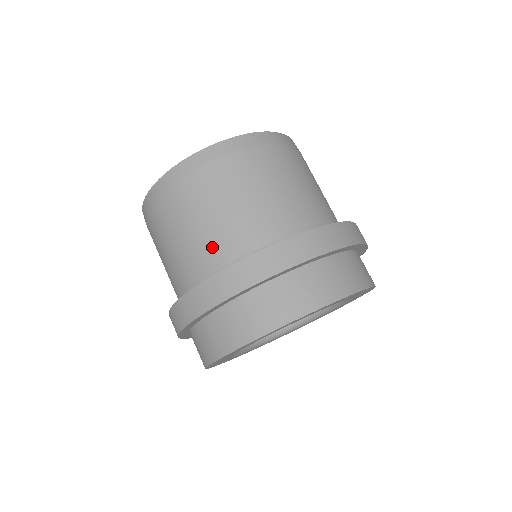
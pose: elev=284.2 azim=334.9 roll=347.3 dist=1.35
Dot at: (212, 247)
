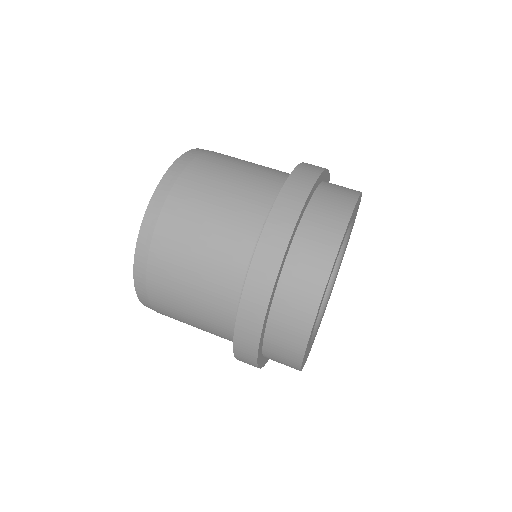
Dot at: (264, 177)
